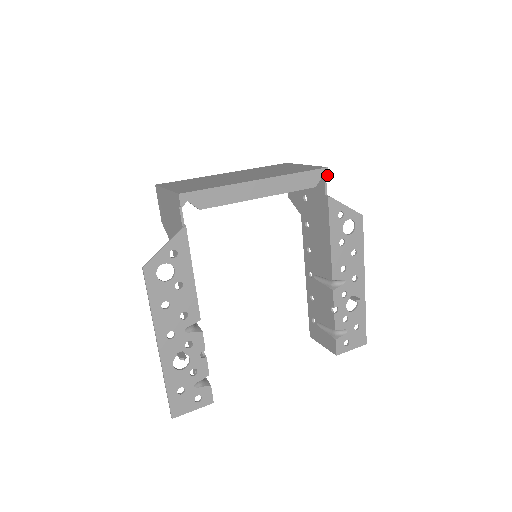
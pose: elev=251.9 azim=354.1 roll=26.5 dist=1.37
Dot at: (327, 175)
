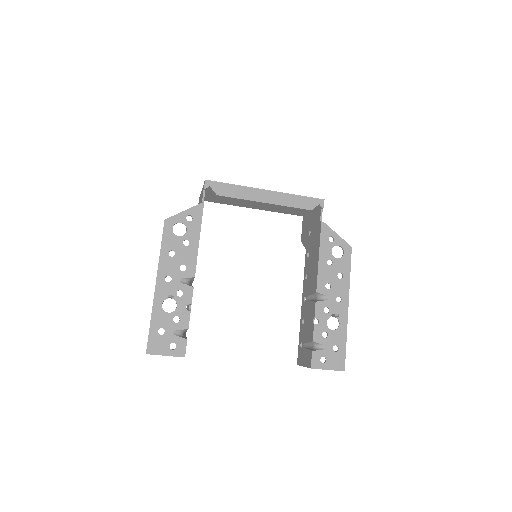
Dot at: (323, 205)
